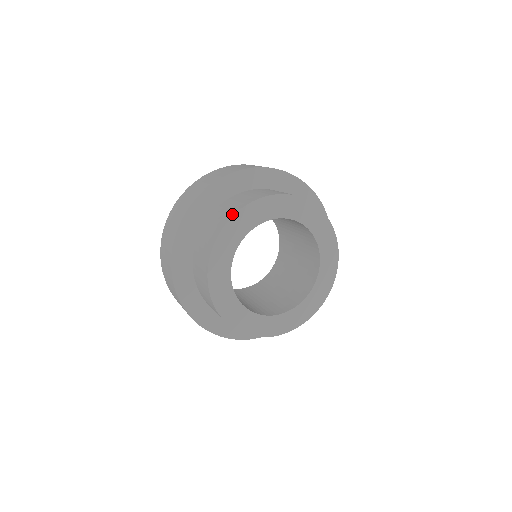
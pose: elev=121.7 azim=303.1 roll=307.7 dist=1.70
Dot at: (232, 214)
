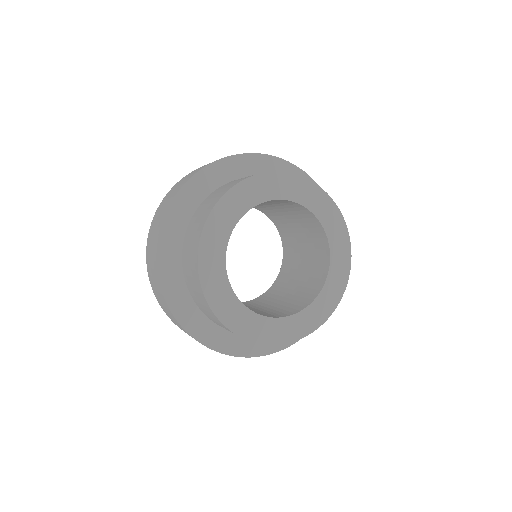
Dot at: (196, 267)
